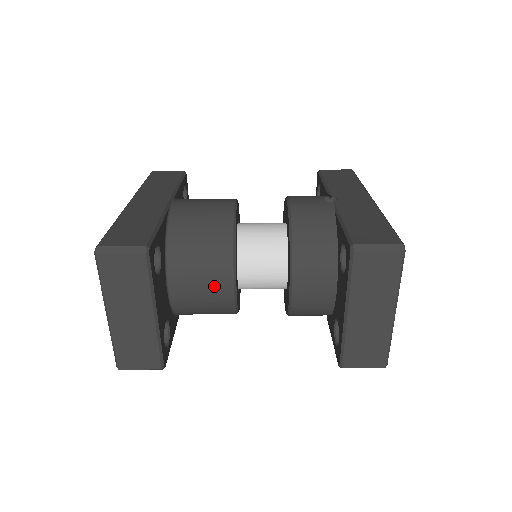
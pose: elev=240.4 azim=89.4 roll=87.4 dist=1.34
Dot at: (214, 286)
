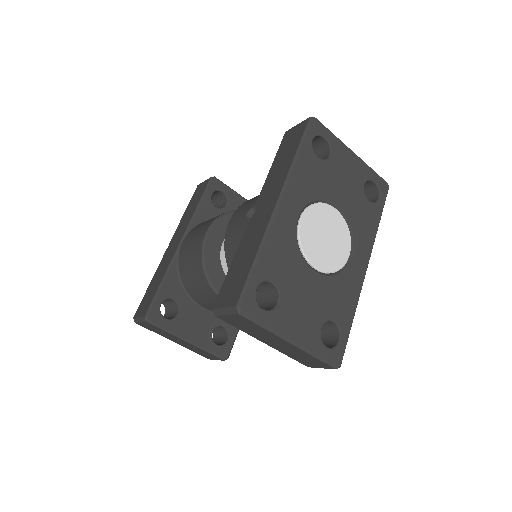
Dot at: occluded
